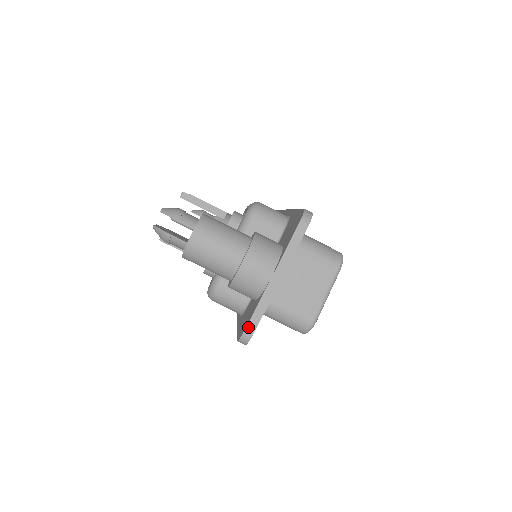
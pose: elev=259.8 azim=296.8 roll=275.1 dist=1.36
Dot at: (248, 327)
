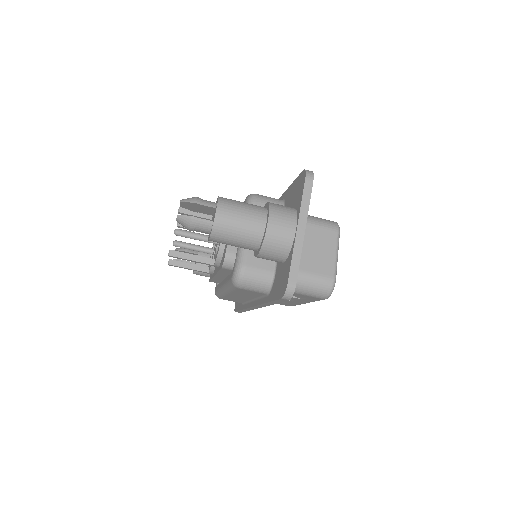
Dot at: (290, 278)
